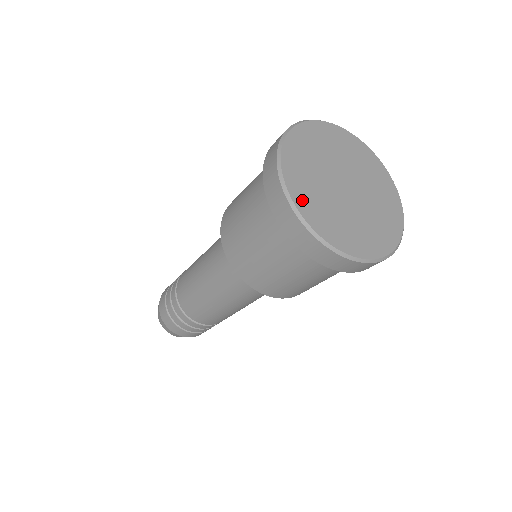
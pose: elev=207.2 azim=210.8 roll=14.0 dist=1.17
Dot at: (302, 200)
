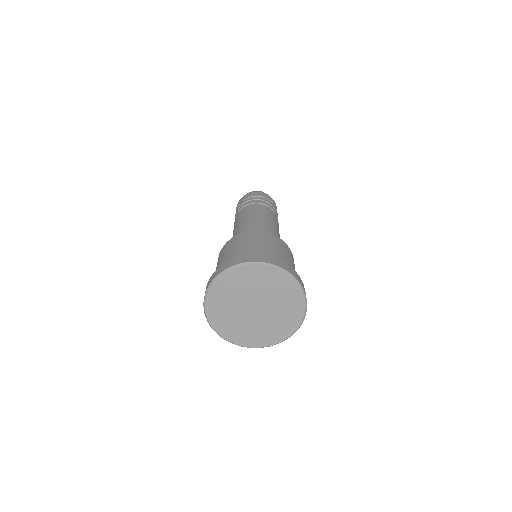
Dot at: (226, 333)
